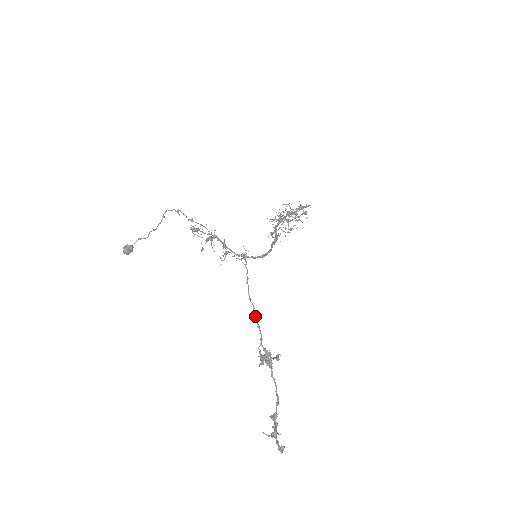
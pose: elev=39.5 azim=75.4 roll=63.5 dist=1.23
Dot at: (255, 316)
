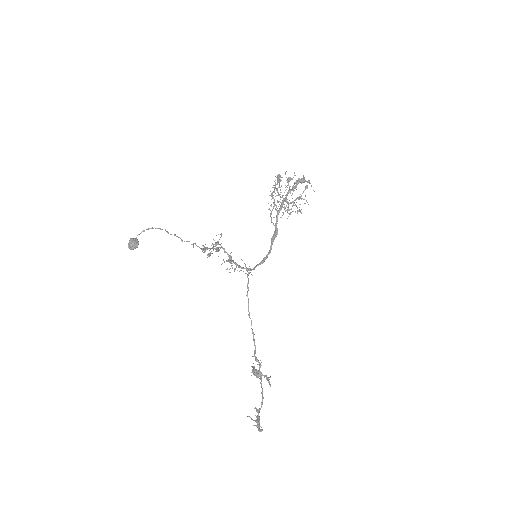
Dot at: (252, 332)
